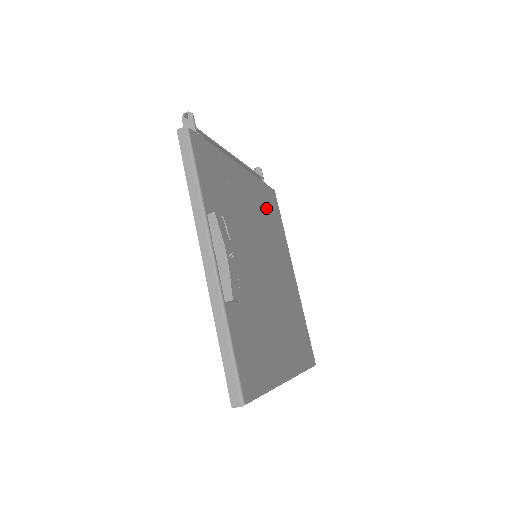
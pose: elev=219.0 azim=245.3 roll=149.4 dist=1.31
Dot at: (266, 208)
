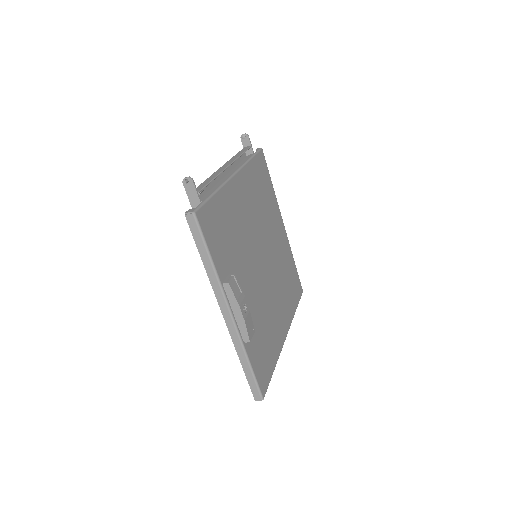
Dot at: (258, 188)
